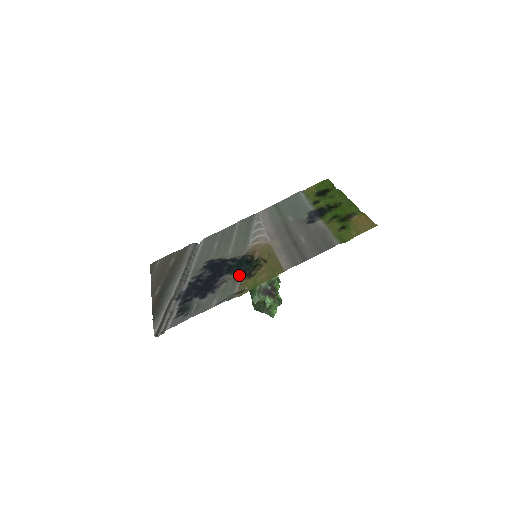
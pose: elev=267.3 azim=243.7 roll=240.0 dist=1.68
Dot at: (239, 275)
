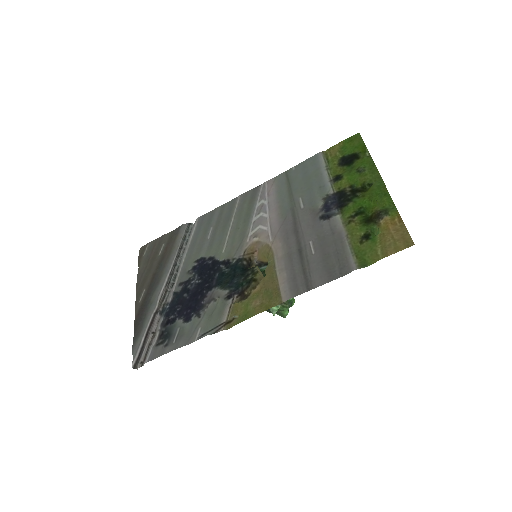
Dot at: (230, 292)
